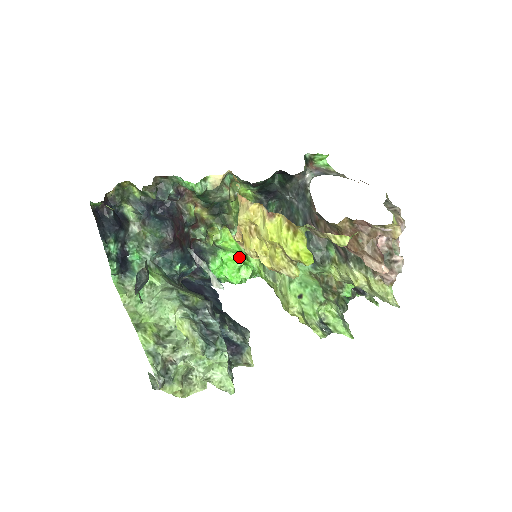
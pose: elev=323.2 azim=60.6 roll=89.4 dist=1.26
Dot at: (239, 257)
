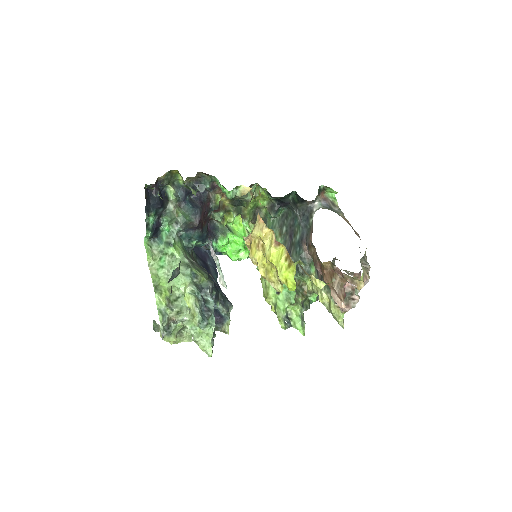
Dot at: (242, 243)
